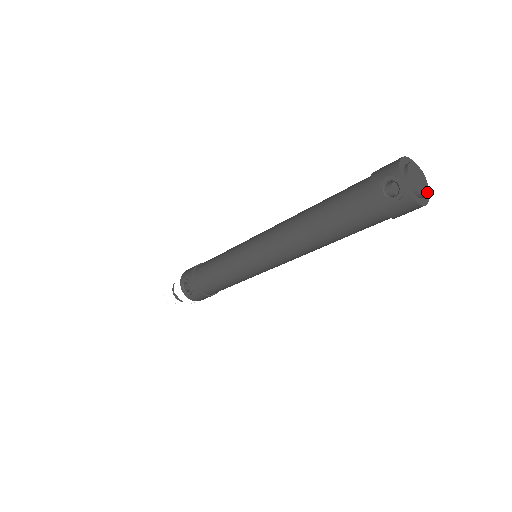
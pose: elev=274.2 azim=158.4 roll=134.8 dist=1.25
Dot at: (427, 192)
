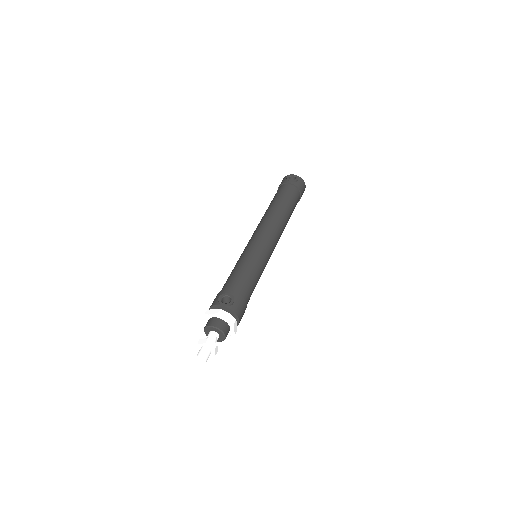
Dot at: occluded
